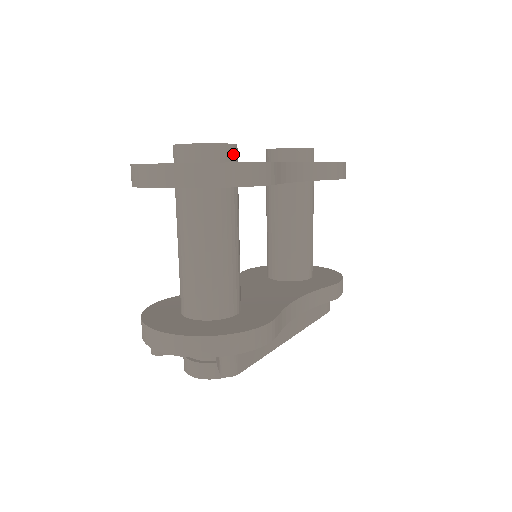
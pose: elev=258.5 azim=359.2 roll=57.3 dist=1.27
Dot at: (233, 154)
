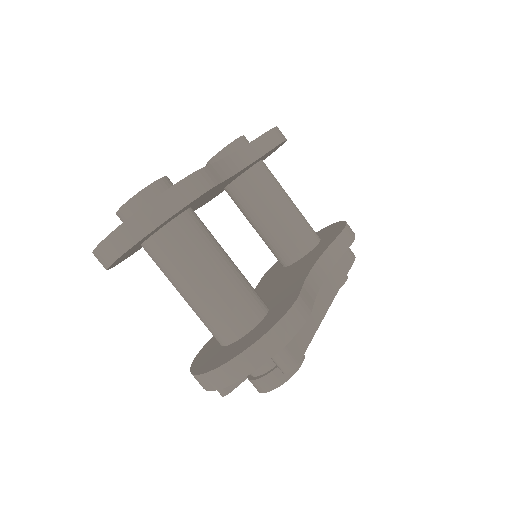
Dot at: (167, 186)
